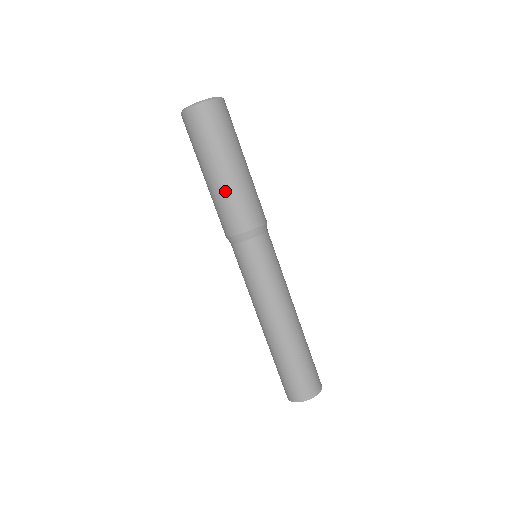
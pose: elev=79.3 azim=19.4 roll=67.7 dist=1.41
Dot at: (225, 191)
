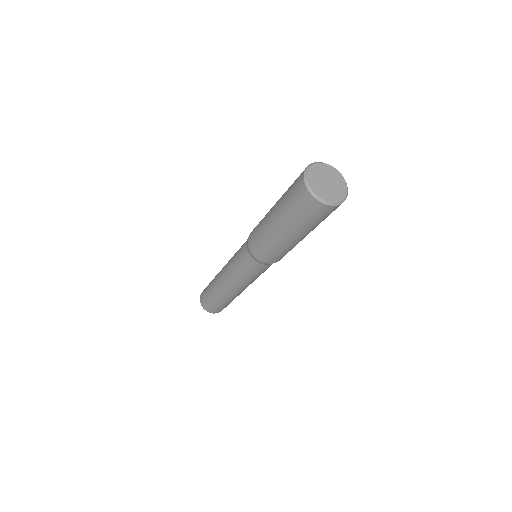
Dot at: (292, 246)
